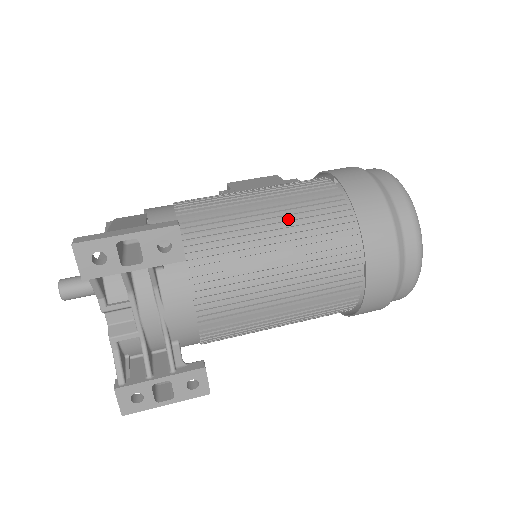
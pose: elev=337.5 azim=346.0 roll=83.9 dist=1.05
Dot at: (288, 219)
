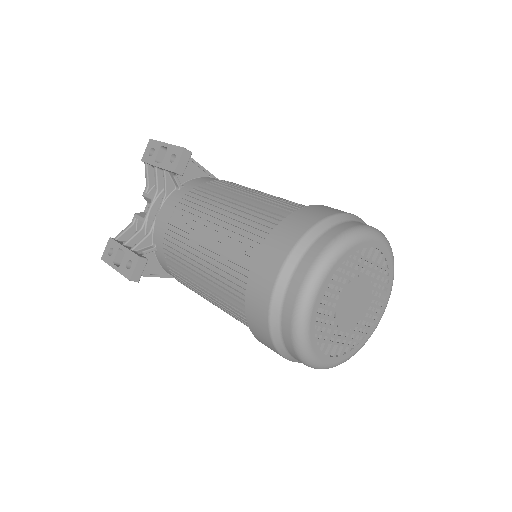
Dot at: (256, 201)
